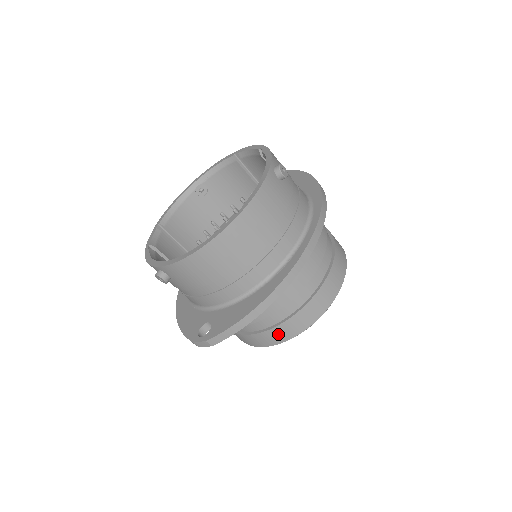
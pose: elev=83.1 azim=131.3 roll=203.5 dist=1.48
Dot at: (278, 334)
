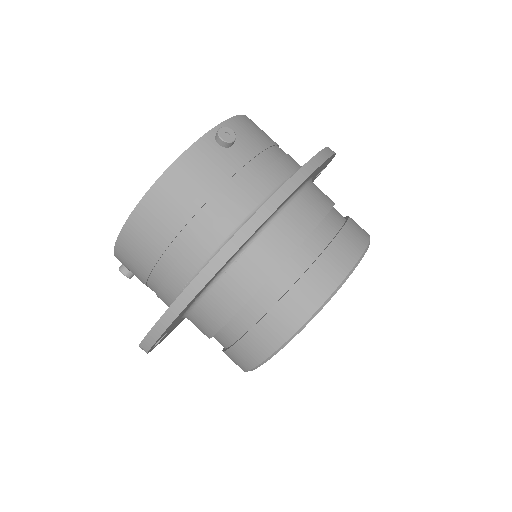
Dot at: (244, 354)
